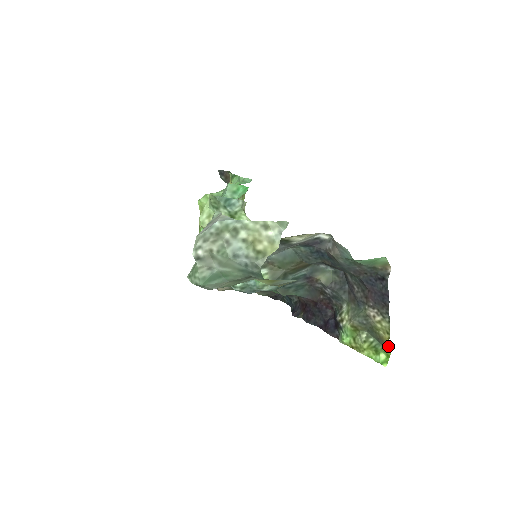
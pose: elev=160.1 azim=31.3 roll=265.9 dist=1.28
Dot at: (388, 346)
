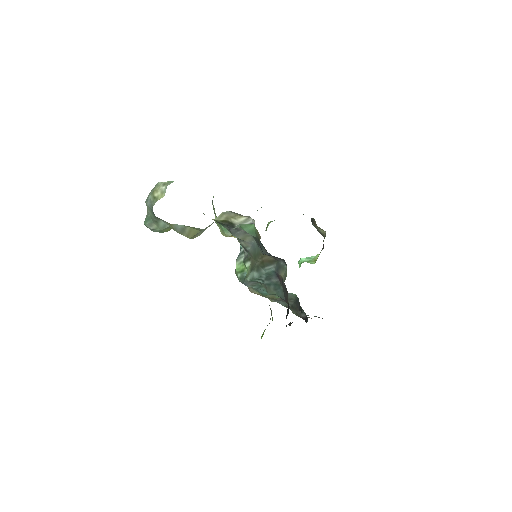
Dot at: occluded
